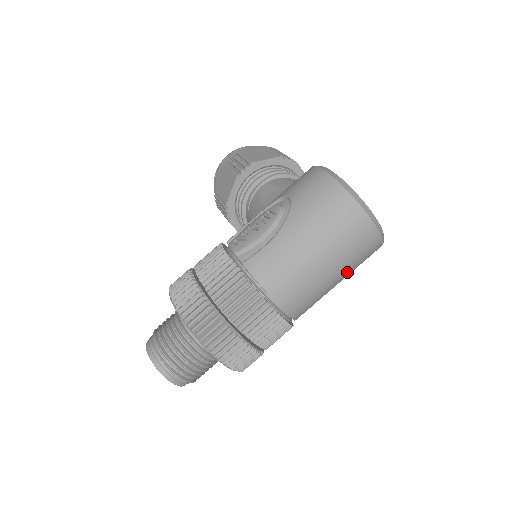
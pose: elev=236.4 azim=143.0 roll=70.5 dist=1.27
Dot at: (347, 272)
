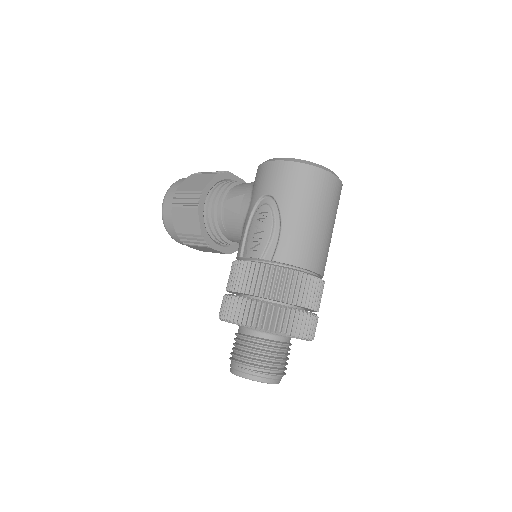
Dot at: occluded
